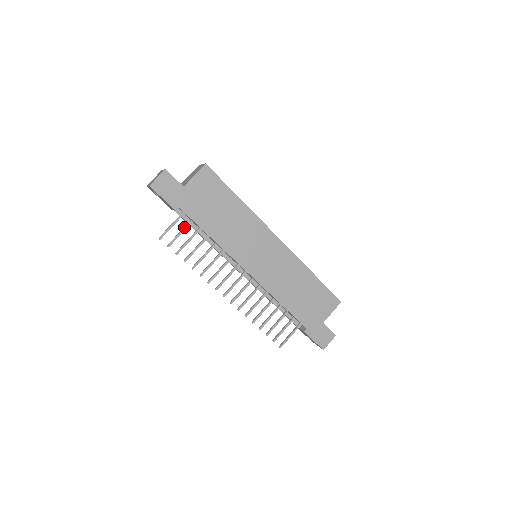
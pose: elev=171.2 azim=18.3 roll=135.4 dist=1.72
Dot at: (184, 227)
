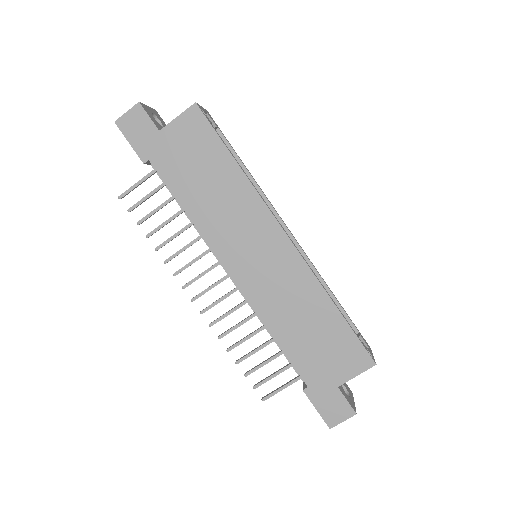
Dot at: (154, 189)
